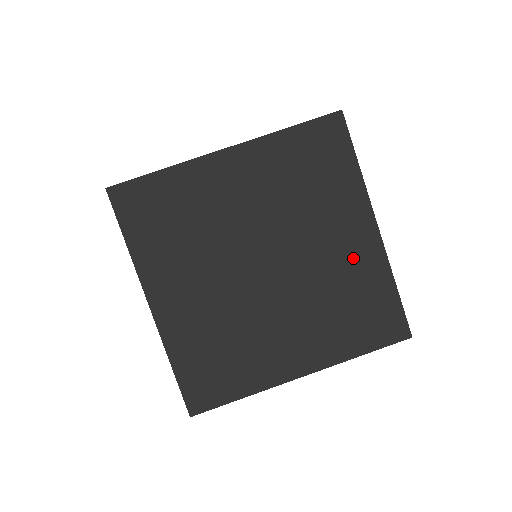
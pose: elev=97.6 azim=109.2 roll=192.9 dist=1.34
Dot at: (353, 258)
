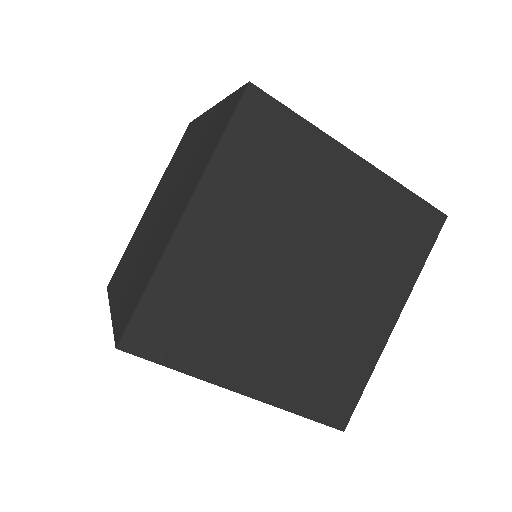
Dot at: occluded
